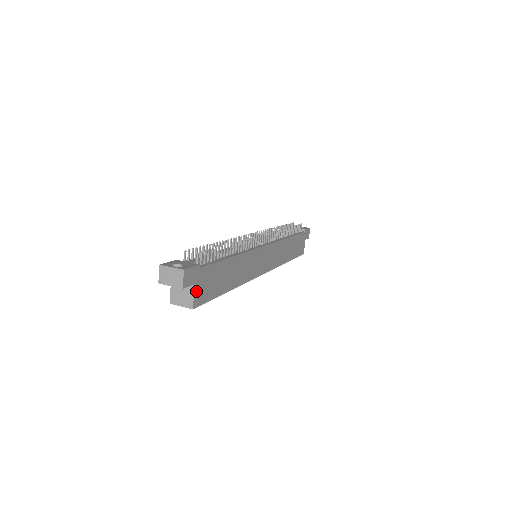
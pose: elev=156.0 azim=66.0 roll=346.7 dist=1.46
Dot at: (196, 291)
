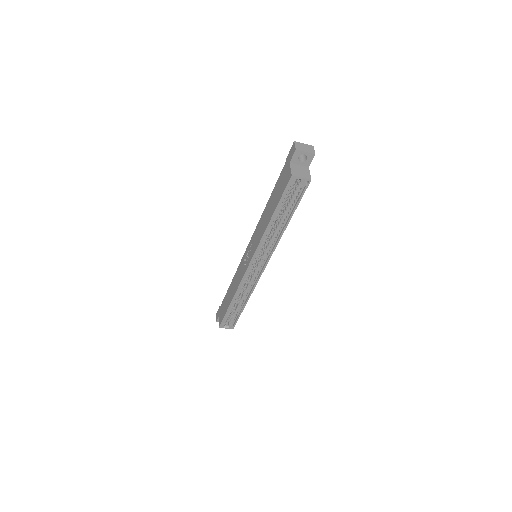
Dot at: occluded
